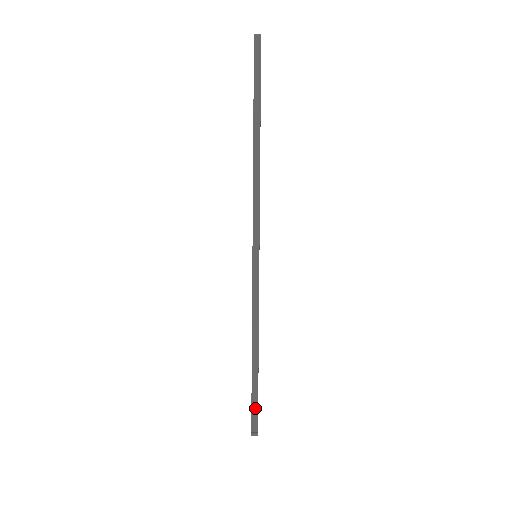
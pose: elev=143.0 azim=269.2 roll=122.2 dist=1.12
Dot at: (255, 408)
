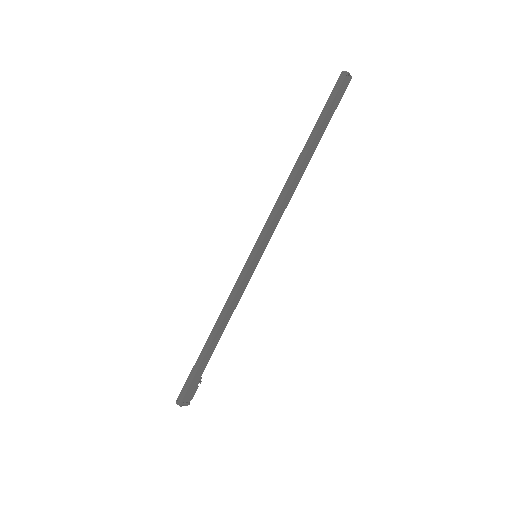
Dot at: (189, 381)
